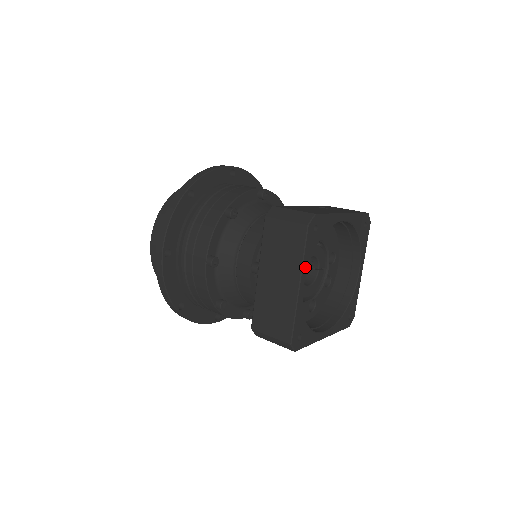
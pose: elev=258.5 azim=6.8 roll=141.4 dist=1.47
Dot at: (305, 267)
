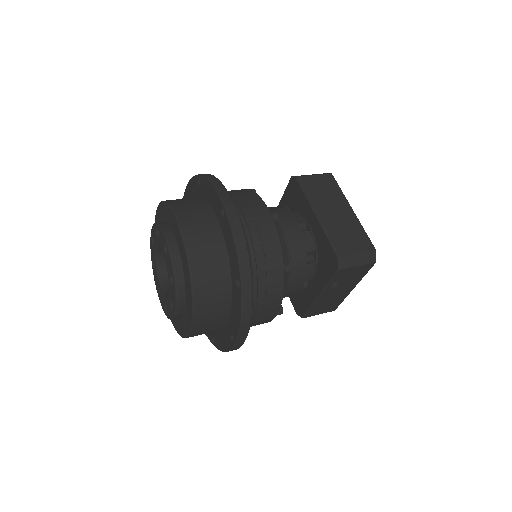
Dot at: occluded
